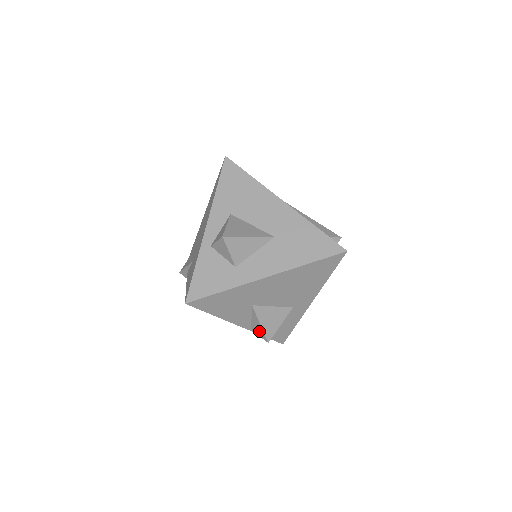
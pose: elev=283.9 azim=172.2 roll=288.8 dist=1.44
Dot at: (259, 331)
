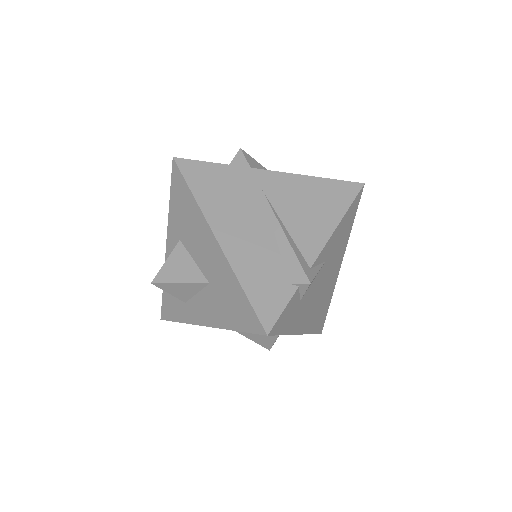
Dot at: occluded
